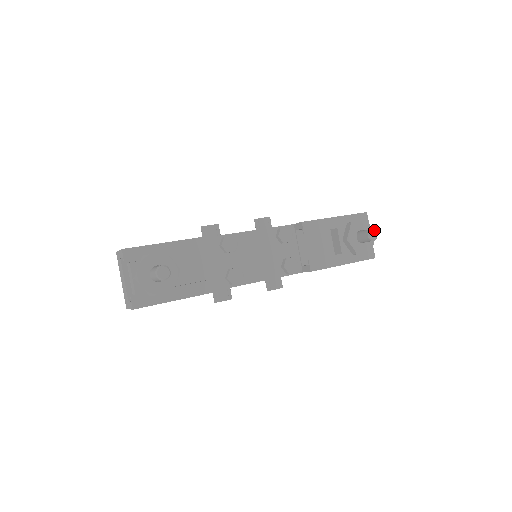
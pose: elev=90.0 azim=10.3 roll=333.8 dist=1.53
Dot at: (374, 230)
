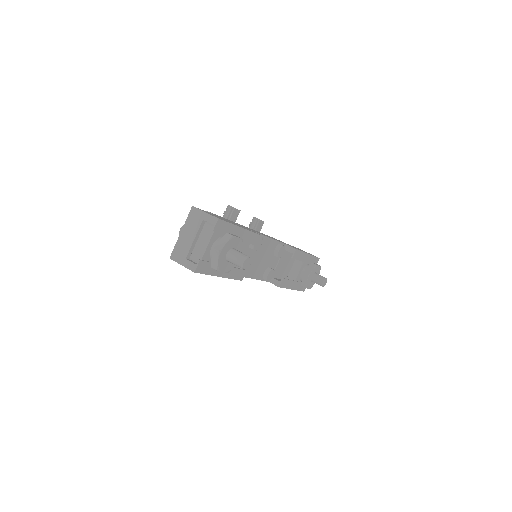
Dot at: occluded
